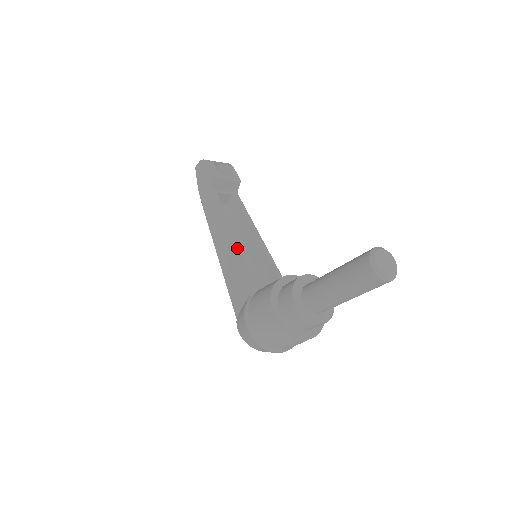
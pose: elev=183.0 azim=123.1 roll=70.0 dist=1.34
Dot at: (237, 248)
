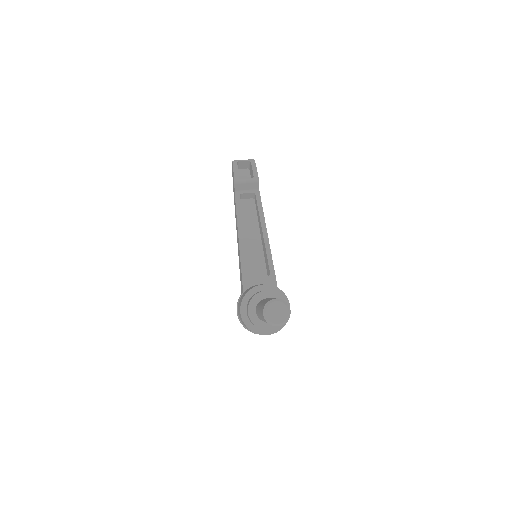
Dot at: (242, 250)
